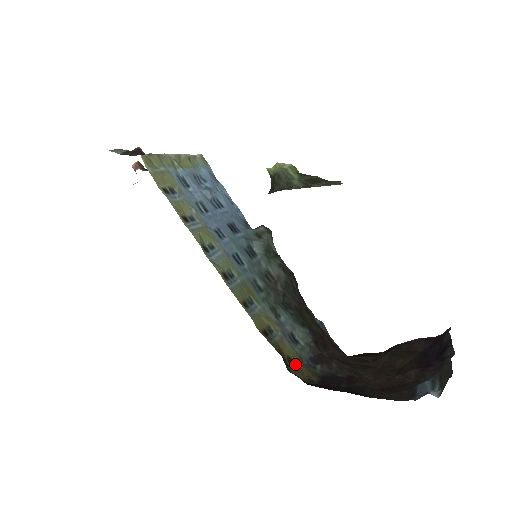
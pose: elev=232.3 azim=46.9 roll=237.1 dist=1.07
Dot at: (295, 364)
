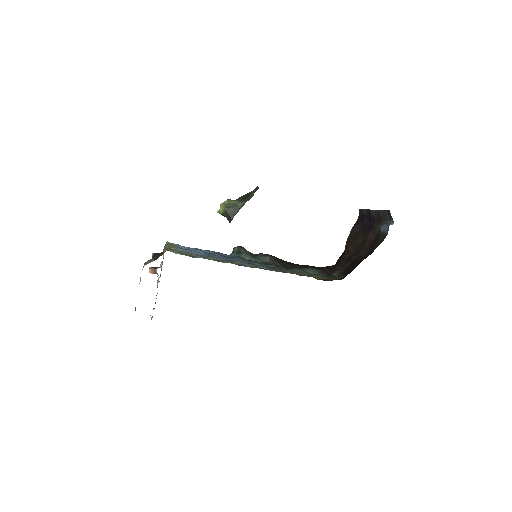
Dot at: (328, 279)
